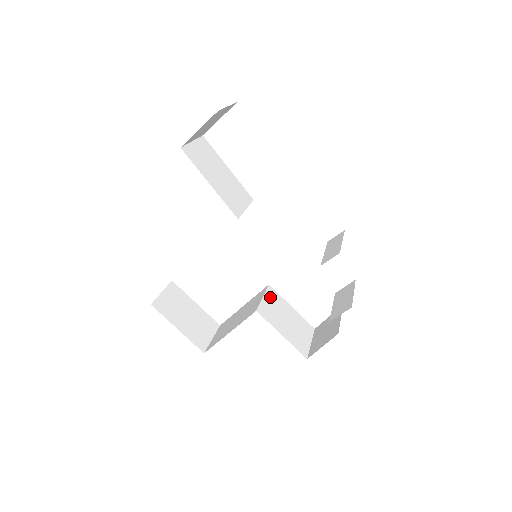
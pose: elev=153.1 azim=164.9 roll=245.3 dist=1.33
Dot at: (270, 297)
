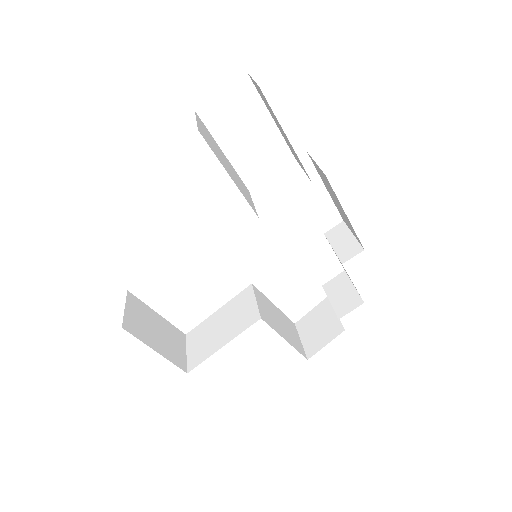
Dot at: (259, 298)
